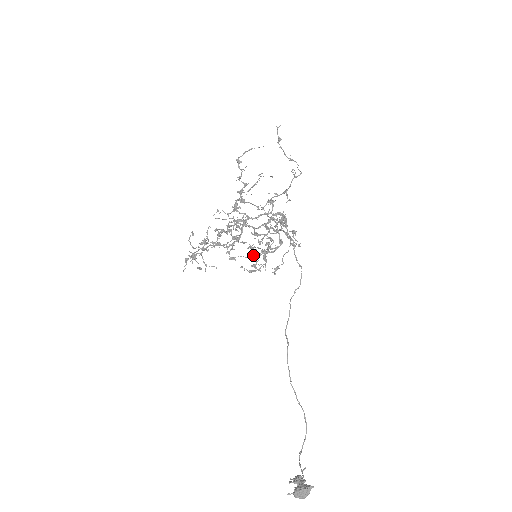
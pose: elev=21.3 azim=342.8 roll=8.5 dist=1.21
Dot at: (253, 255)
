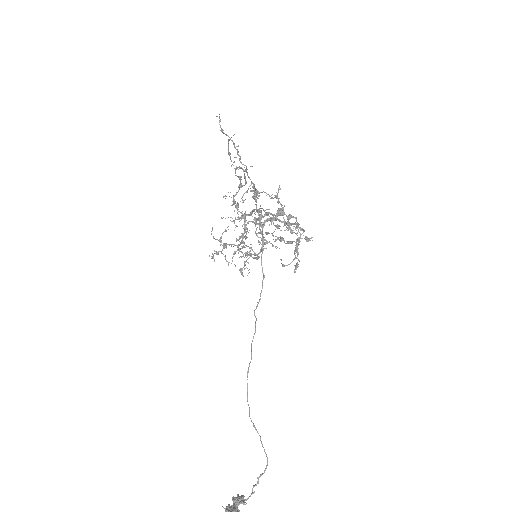
Dot at: (247, 256)
